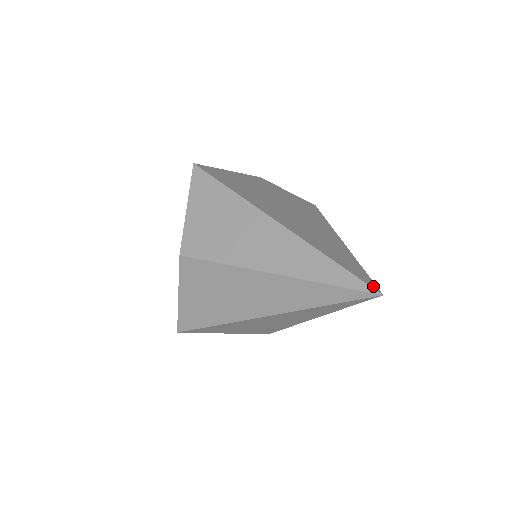
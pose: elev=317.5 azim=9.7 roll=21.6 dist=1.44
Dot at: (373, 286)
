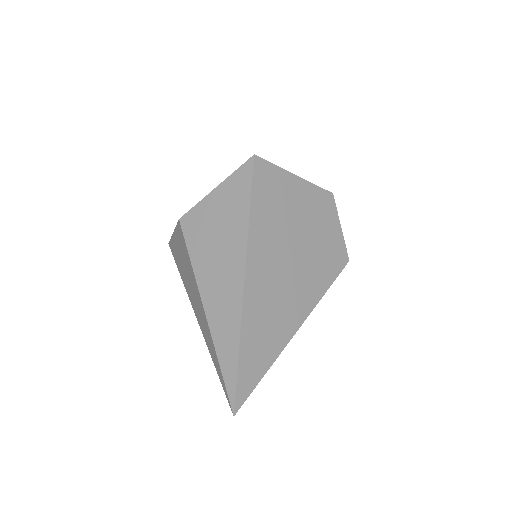
Dot at: (238, 402)
